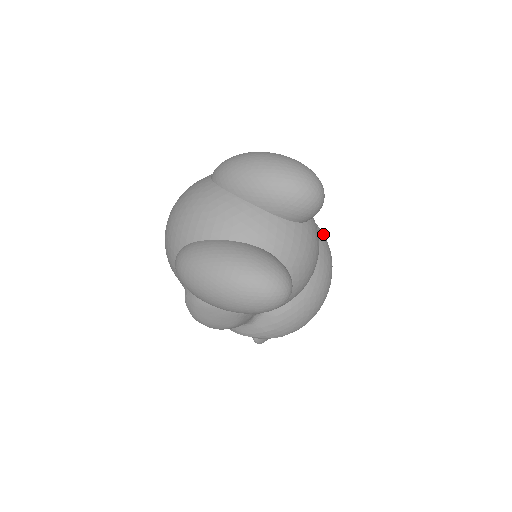
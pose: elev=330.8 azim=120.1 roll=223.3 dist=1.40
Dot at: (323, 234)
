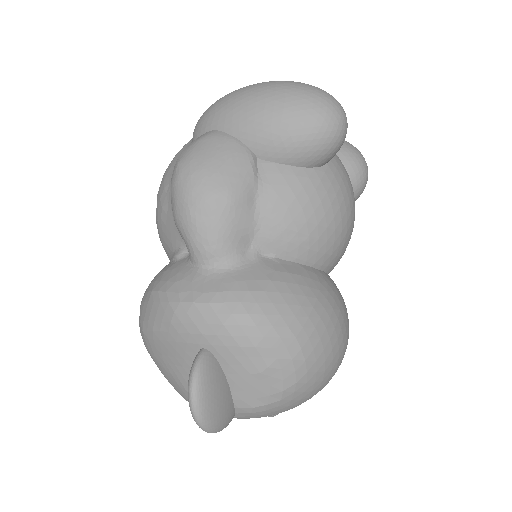
Dot at: occluded
